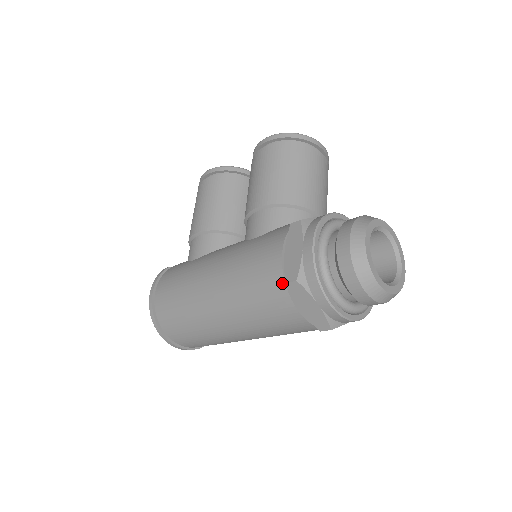
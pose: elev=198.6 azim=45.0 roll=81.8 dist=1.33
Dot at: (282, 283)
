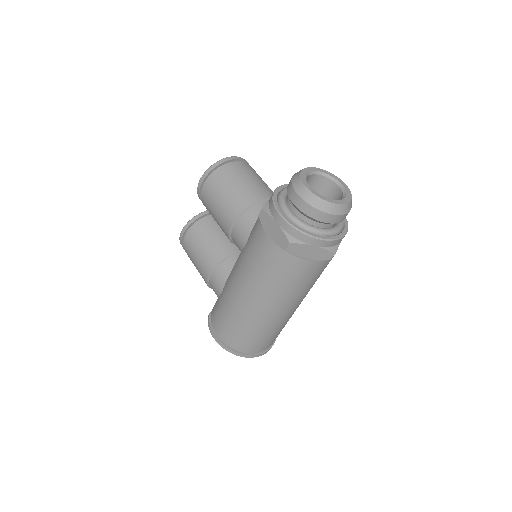
Dot at: (283, 253)
